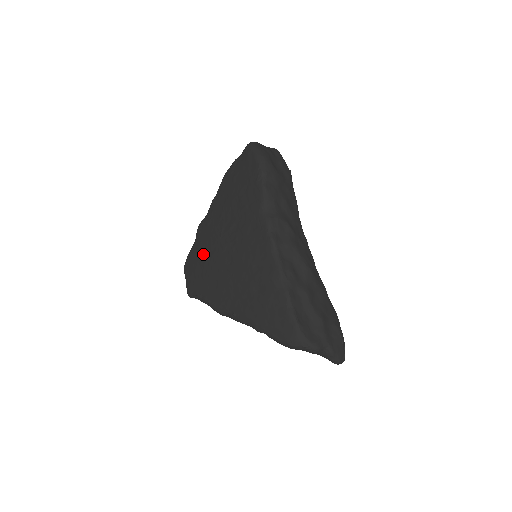
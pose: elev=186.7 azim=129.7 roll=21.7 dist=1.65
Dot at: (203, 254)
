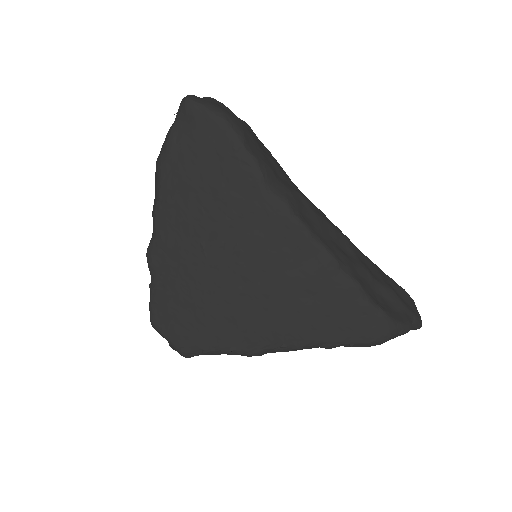
Dot at: (183, 291)
